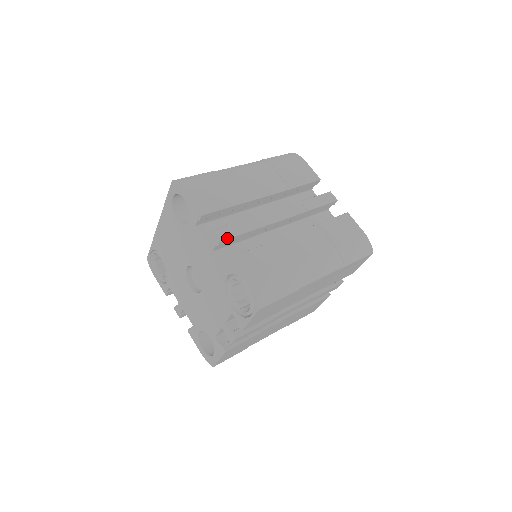
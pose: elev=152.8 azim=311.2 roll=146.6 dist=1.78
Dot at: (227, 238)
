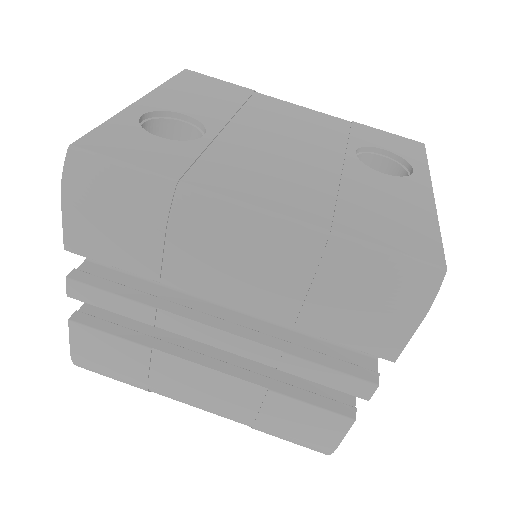
Dot at: (82, 301)
